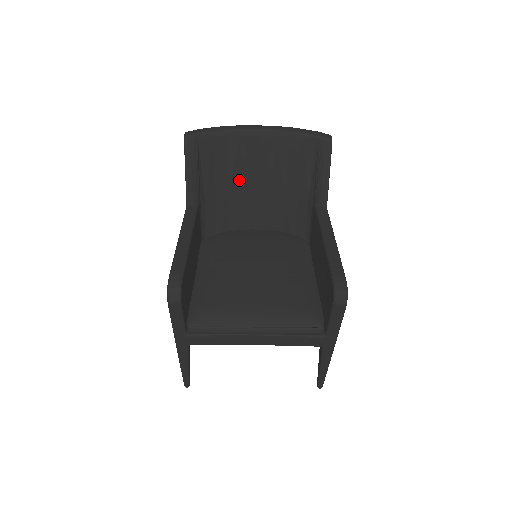
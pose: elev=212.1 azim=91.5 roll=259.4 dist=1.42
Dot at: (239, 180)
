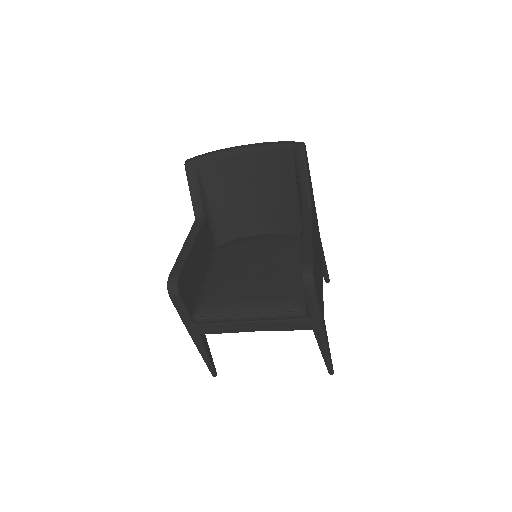
Dot at: (238, 193)
